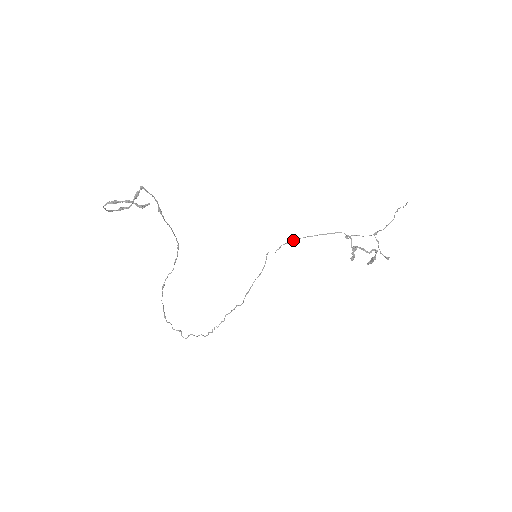
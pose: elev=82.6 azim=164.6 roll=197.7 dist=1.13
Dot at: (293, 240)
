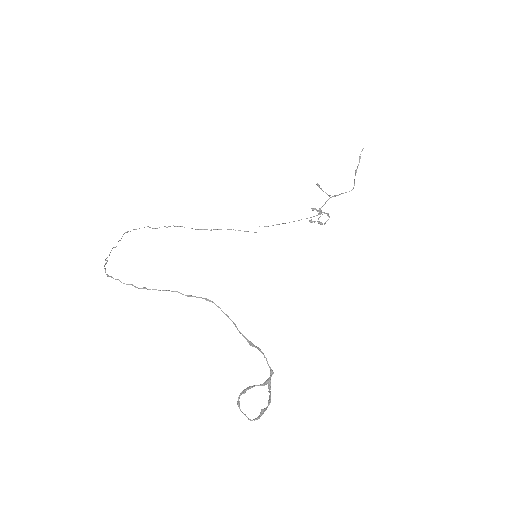
Dot at: occluded
